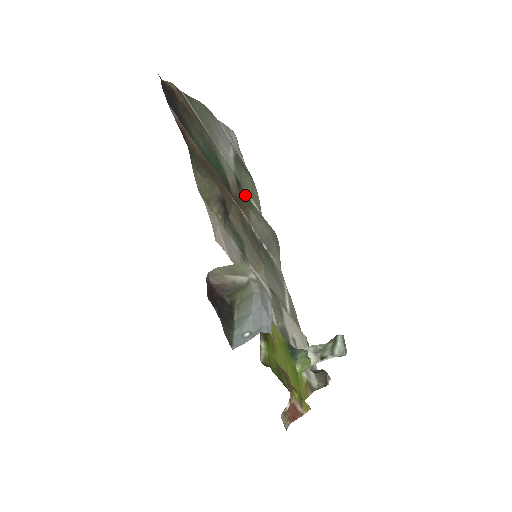
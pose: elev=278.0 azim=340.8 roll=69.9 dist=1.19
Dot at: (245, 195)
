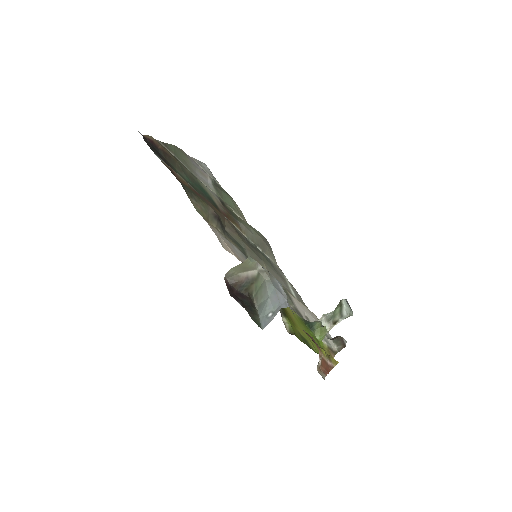
Dot at: (231, 211)
